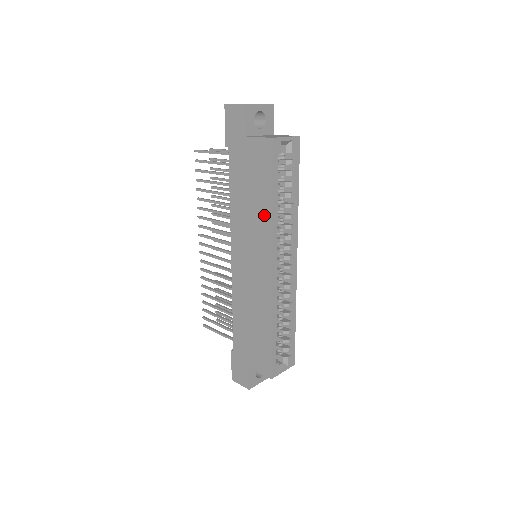
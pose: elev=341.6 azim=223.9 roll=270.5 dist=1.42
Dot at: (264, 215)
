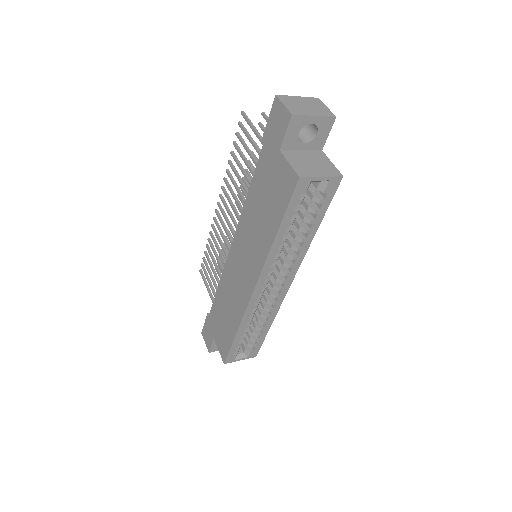
Dot at: (265, 240)
